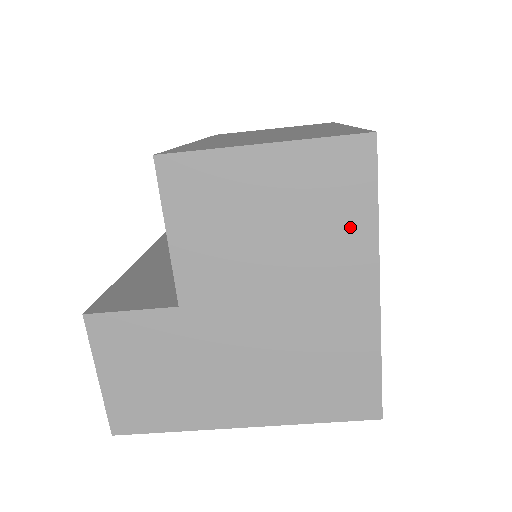
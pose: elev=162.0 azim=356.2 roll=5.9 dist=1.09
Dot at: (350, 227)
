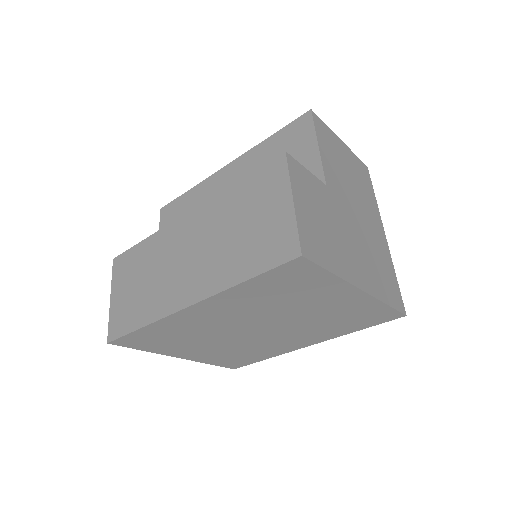
Dot at: (371, 197)
